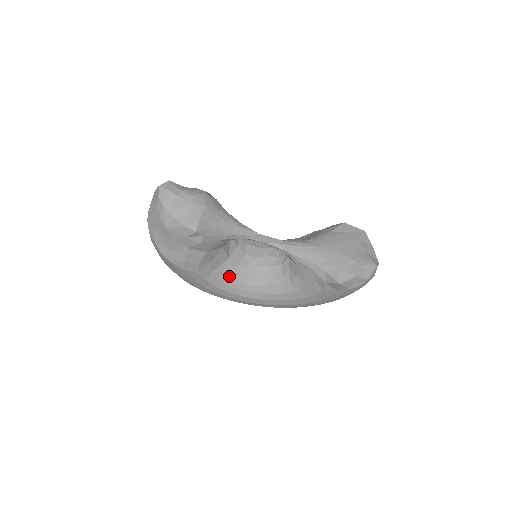
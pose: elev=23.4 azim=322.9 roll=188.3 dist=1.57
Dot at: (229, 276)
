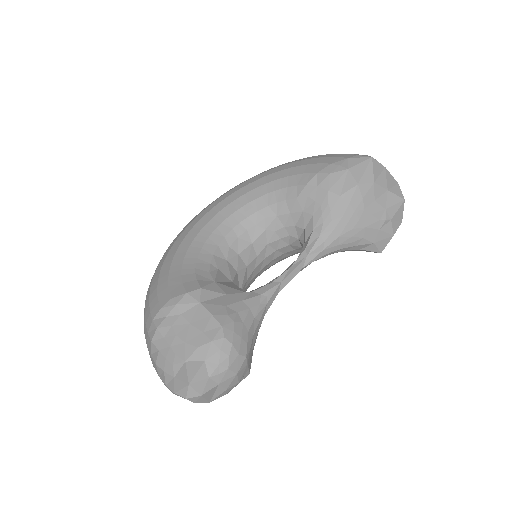
Dot at: occluded
